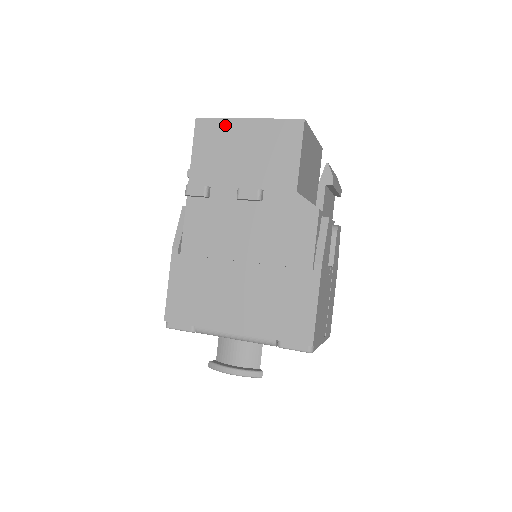
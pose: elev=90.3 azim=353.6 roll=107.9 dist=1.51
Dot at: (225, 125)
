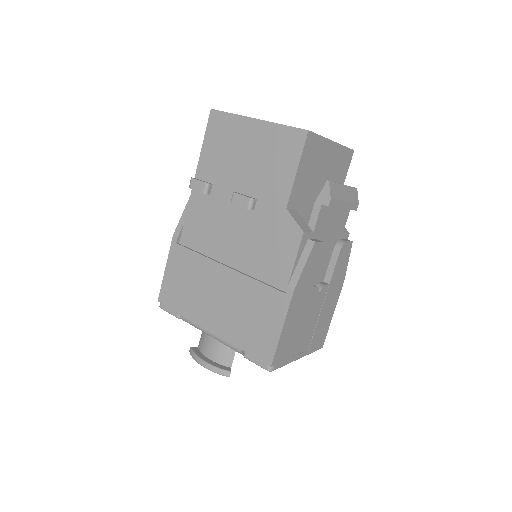
Dot at: (235, 122)
